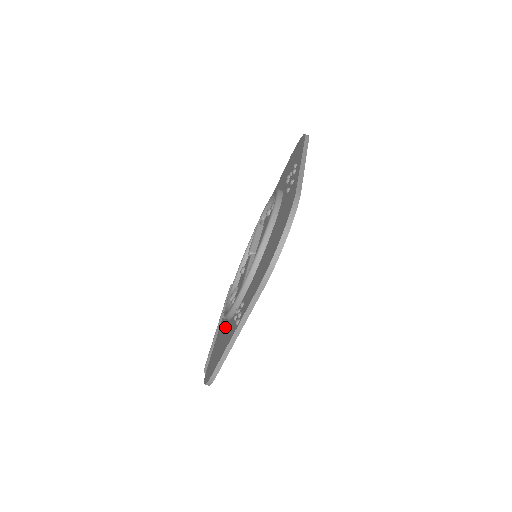
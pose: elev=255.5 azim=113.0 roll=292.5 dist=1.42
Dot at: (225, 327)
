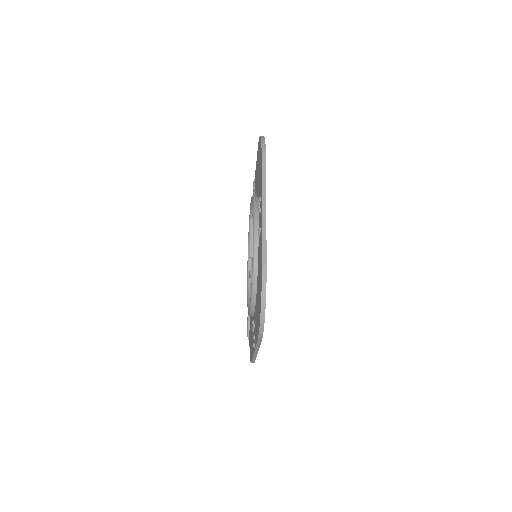
Dot at: occluded
